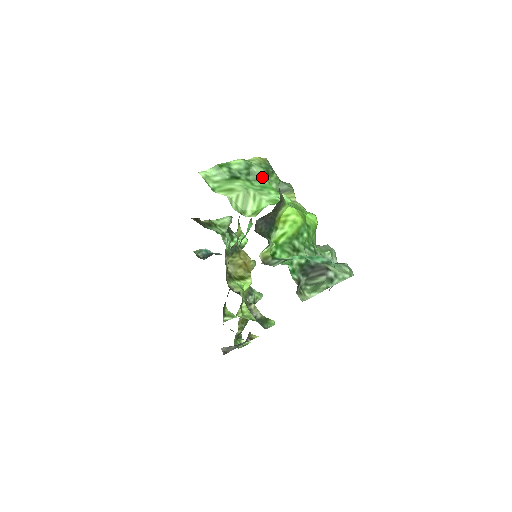
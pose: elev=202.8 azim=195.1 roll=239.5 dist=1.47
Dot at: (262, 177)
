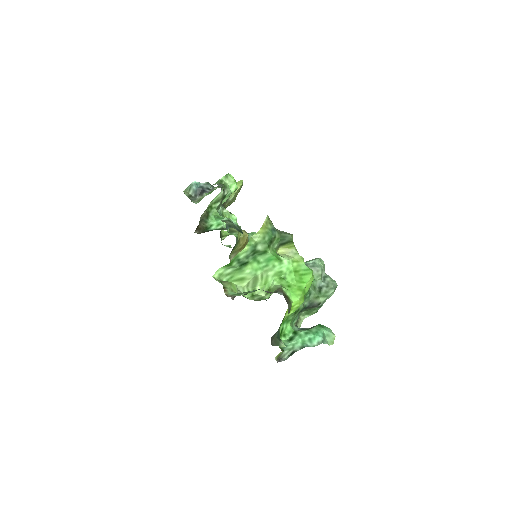
Dot at: (266, 251)
